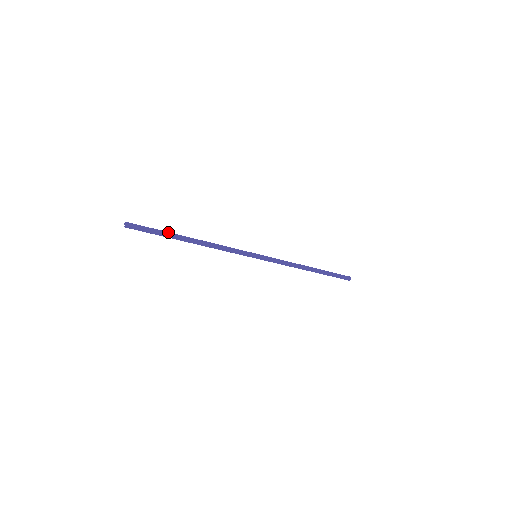
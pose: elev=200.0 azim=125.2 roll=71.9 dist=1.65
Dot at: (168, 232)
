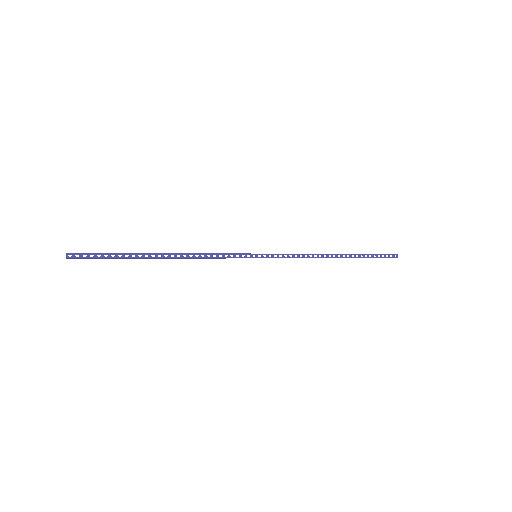
Dot at: (127, 253)
